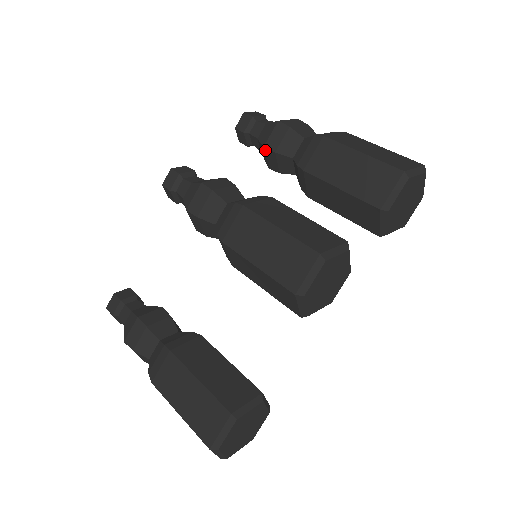
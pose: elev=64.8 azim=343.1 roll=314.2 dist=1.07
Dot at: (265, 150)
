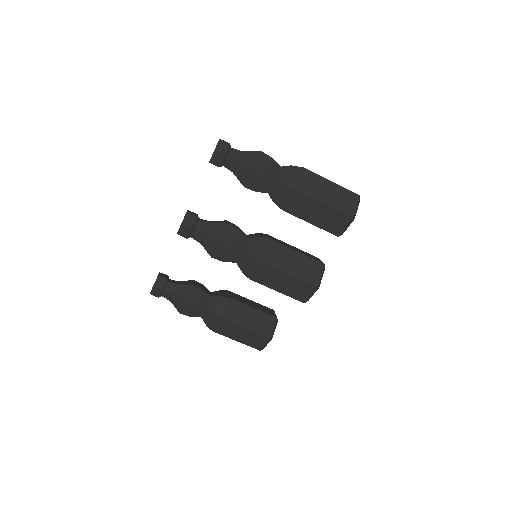
Dot at: occluded
